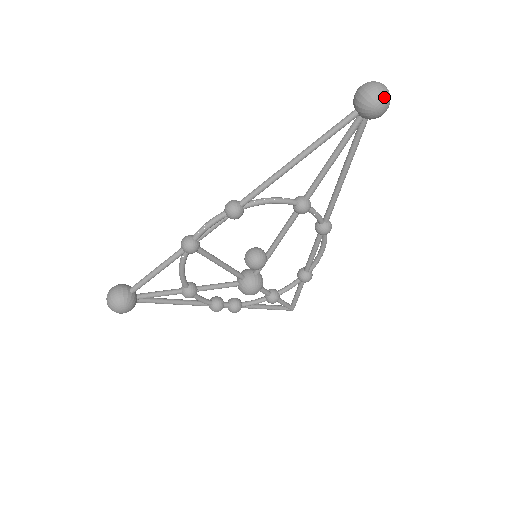
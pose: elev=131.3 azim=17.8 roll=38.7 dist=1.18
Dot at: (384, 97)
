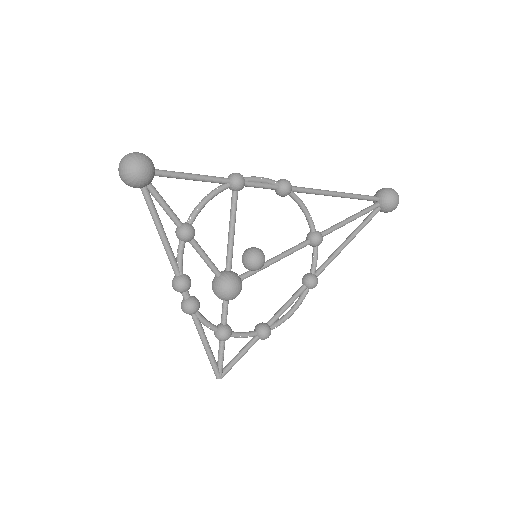
Dot at: occluded
